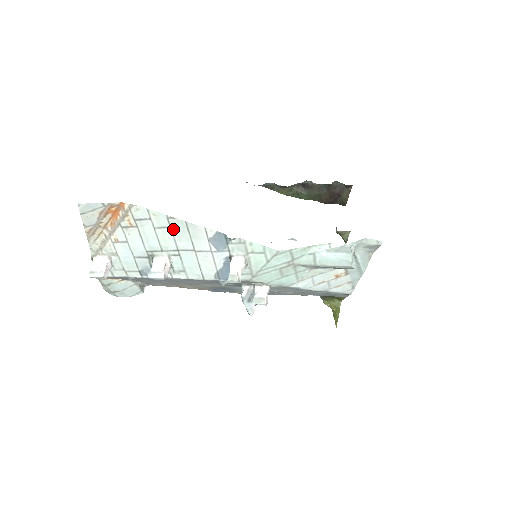
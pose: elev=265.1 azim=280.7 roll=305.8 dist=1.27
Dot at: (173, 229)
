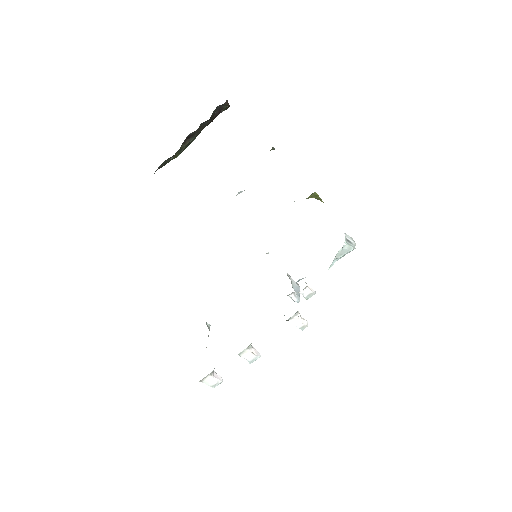
Dot at: occluded
